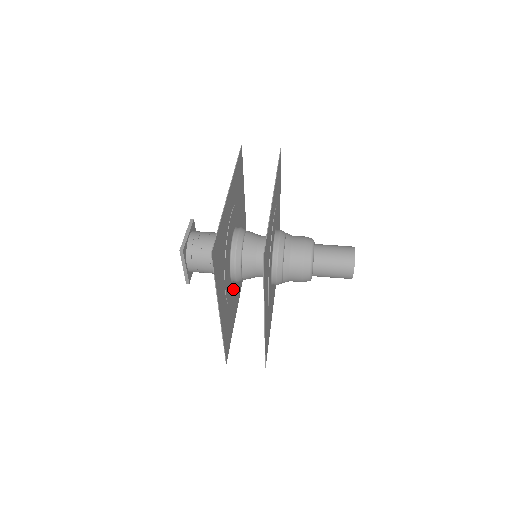
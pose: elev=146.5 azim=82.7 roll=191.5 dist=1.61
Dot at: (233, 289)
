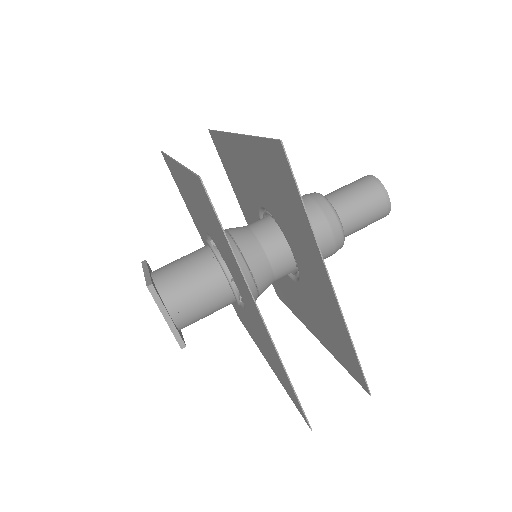
Dot at: occluded
